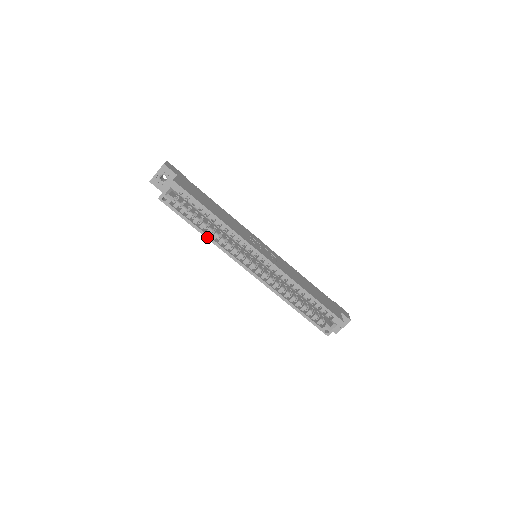
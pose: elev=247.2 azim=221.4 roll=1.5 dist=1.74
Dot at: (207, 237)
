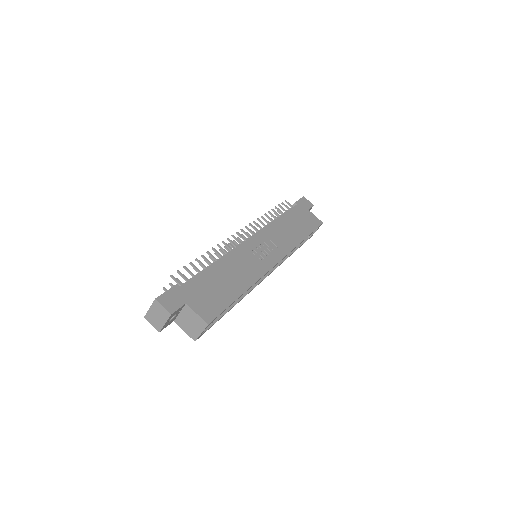
Dot at: occluded
